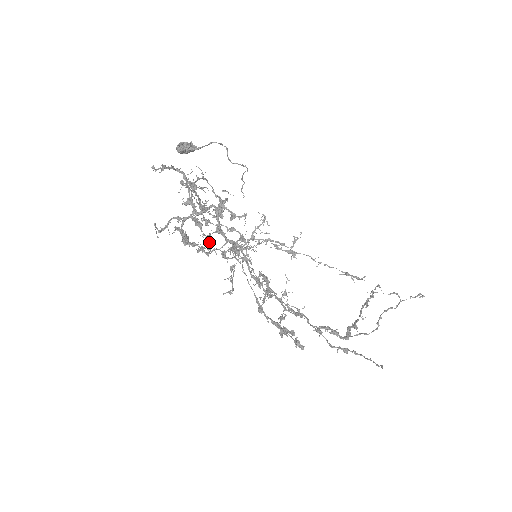
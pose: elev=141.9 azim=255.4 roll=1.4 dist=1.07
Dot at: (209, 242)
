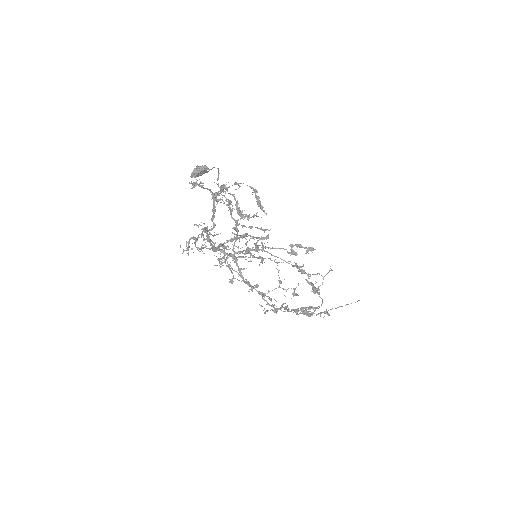
Dot at: (228, 249)
